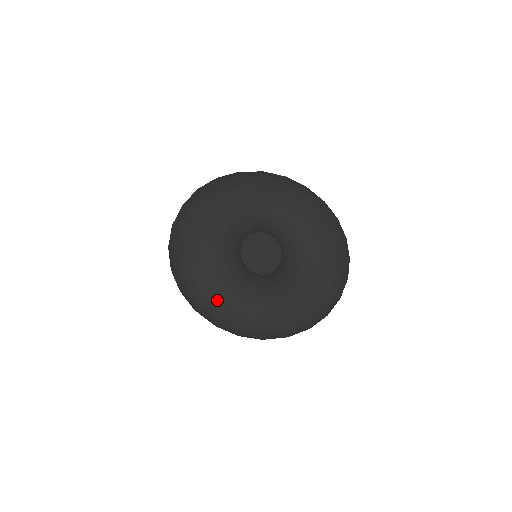
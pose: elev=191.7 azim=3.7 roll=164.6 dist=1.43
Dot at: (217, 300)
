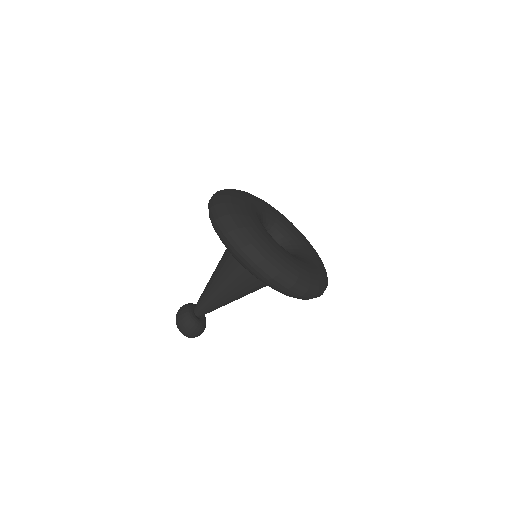
Dot at: (251, 226)
